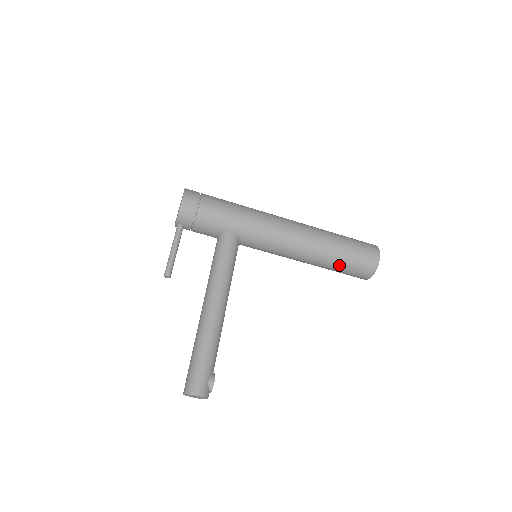
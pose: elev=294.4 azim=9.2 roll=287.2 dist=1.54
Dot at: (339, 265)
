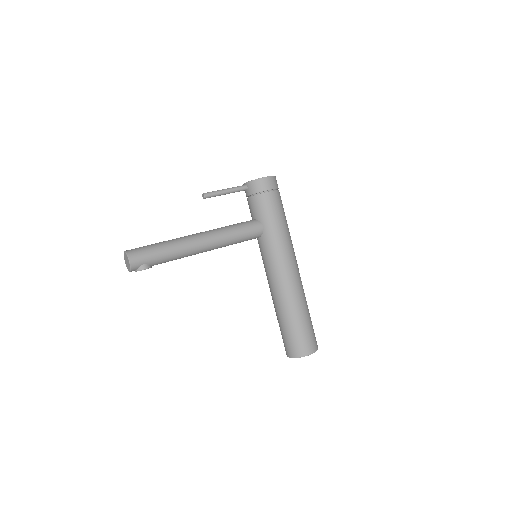
Dot at: (286, 325)
